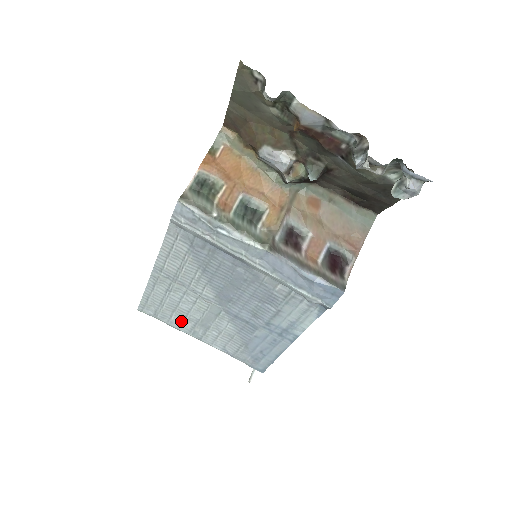
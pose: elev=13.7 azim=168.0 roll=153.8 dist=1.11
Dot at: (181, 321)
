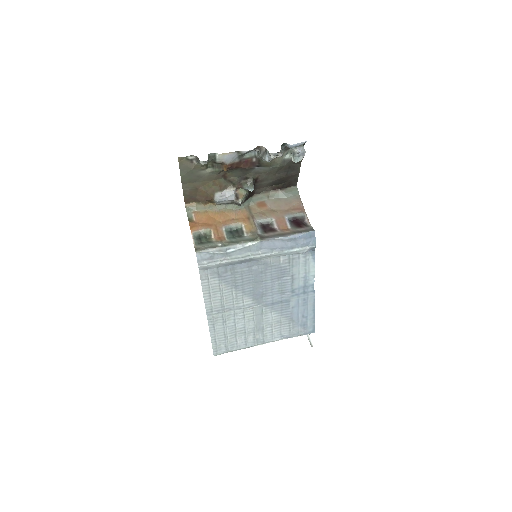
Dot at: (244, 339)
